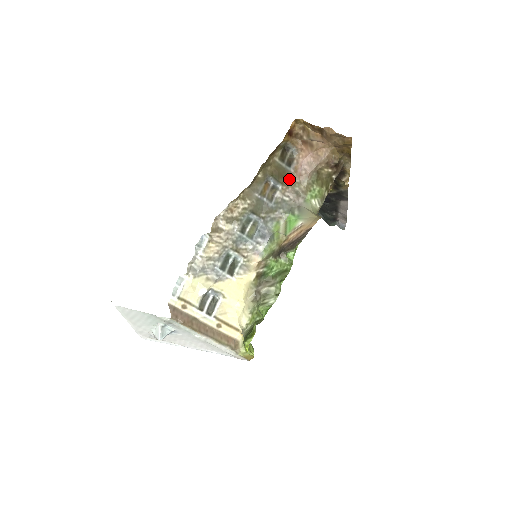
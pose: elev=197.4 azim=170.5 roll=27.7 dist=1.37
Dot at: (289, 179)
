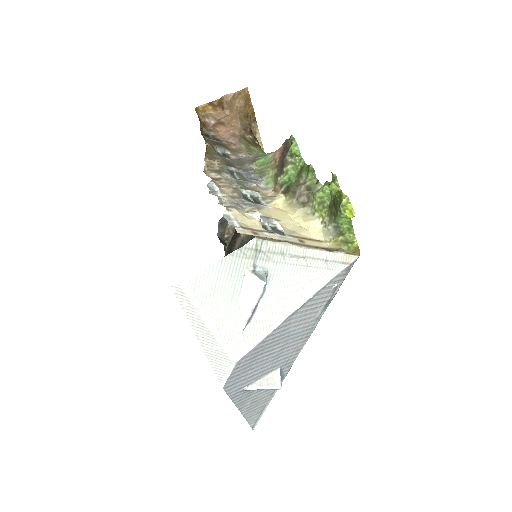
Dot at: (229, 148)
